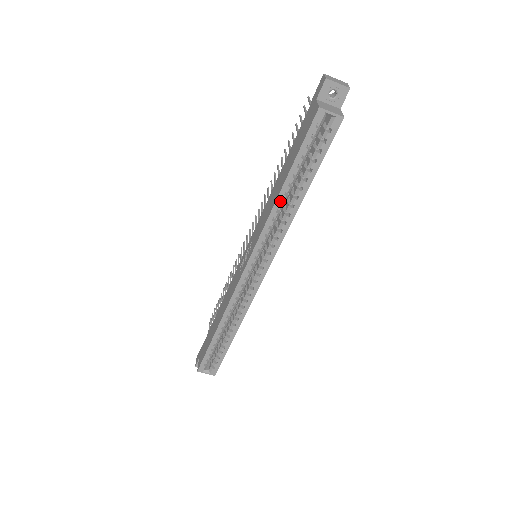
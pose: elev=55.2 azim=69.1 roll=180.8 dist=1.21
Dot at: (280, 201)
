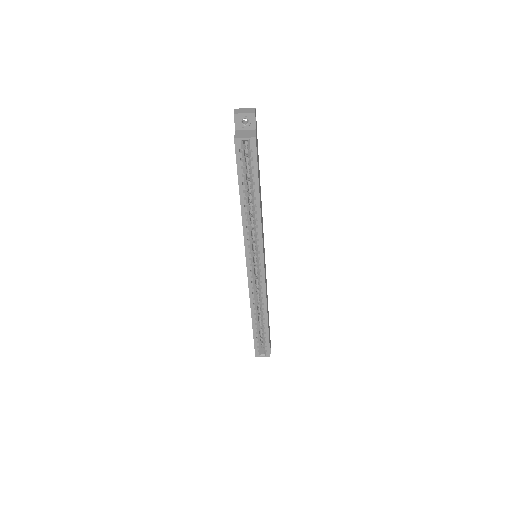
Dot at: (244, 212)
